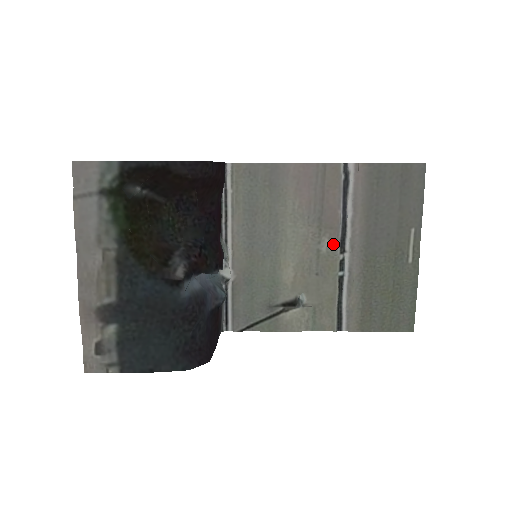
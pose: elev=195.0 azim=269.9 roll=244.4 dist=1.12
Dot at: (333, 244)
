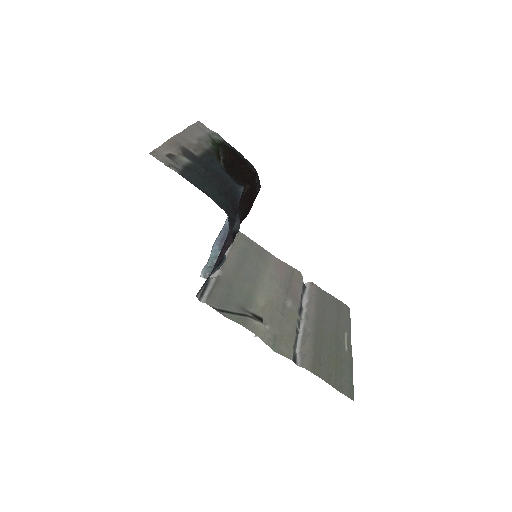
Dot at: (295, 307)
